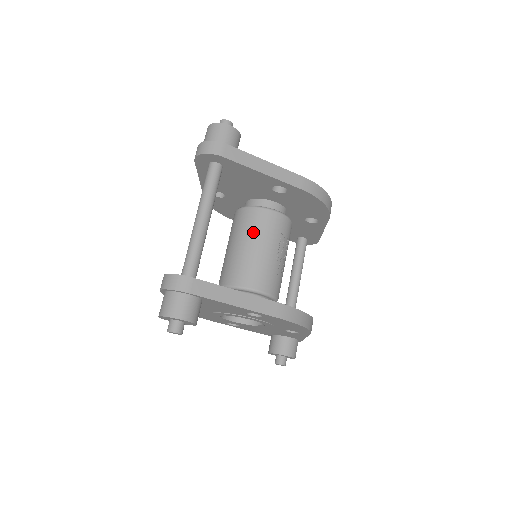
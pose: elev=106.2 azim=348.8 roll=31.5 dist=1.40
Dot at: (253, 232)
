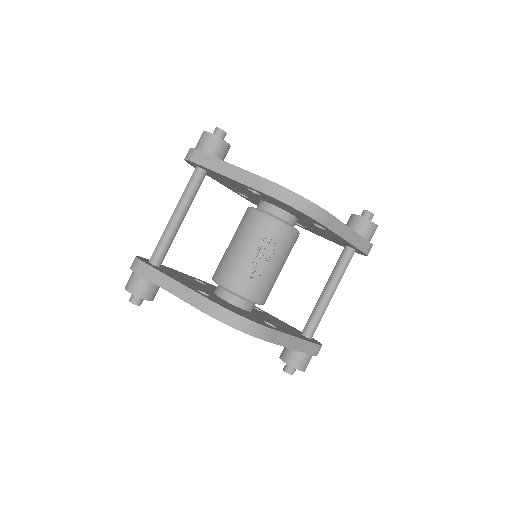
Dot at: (239, 232)
